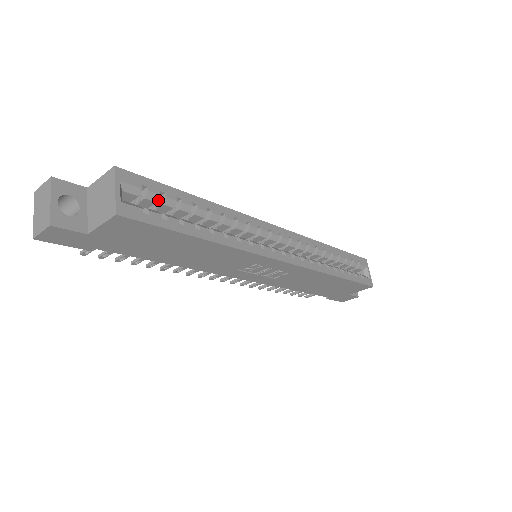
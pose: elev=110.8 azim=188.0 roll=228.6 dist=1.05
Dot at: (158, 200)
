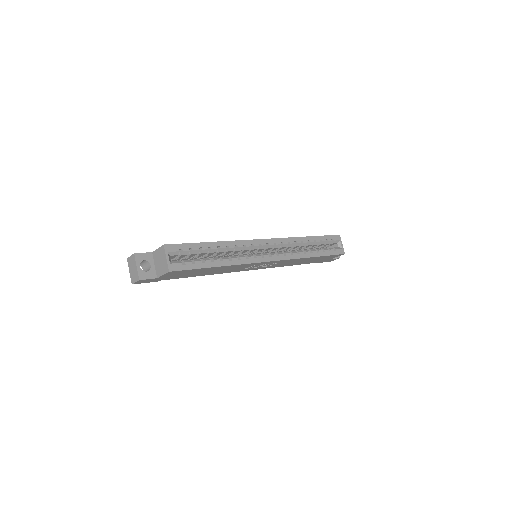
Dot at: (189, 252)
